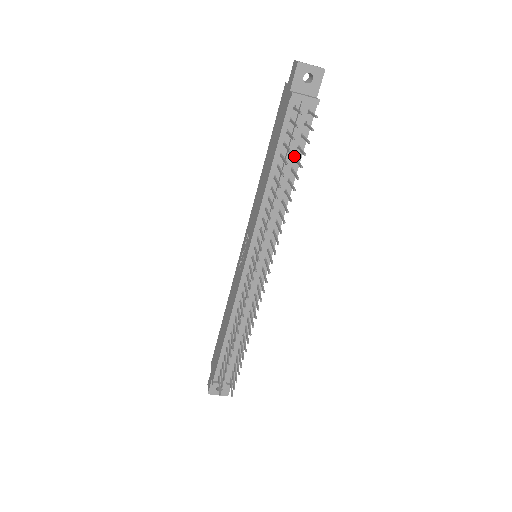
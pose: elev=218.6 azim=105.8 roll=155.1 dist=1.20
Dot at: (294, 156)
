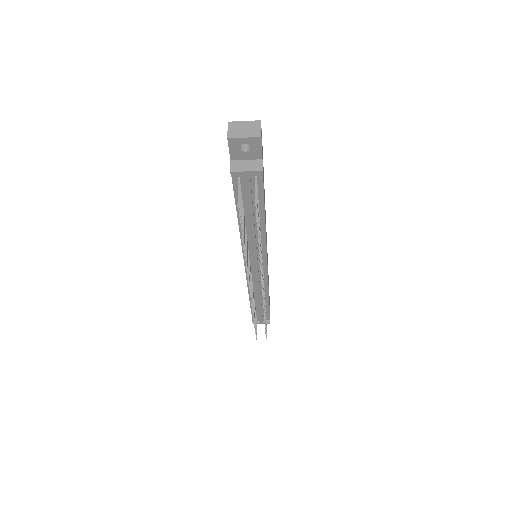
Dot at: occluded
